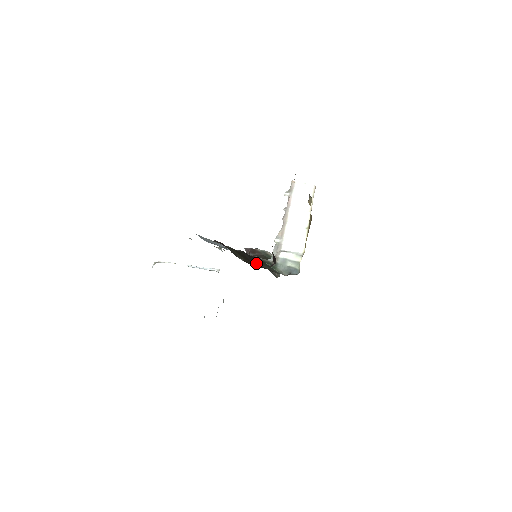
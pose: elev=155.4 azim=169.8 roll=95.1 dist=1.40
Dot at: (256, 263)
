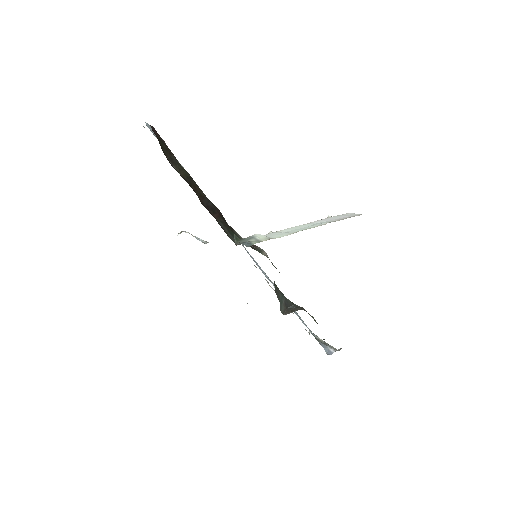
Dot at: (213, 214)
